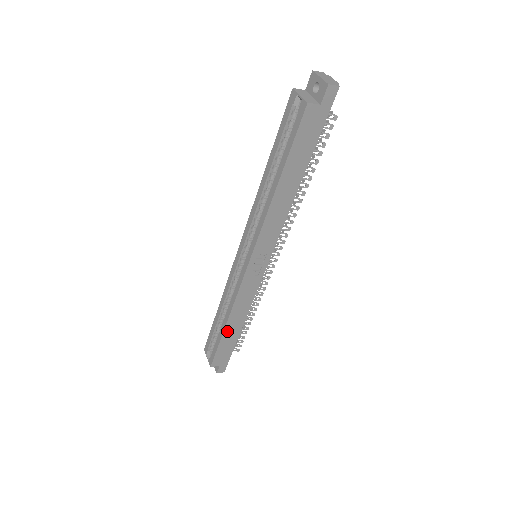
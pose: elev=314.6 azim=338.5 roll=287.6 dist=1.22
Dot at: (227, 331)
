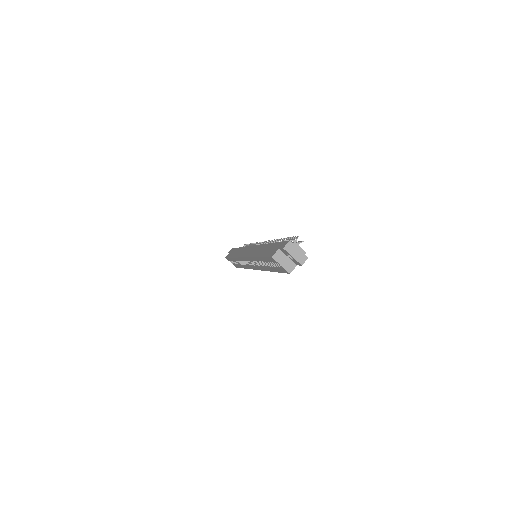
Dot at: occluded
